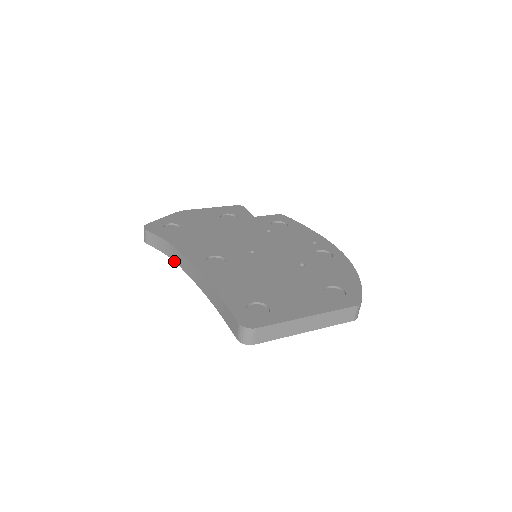
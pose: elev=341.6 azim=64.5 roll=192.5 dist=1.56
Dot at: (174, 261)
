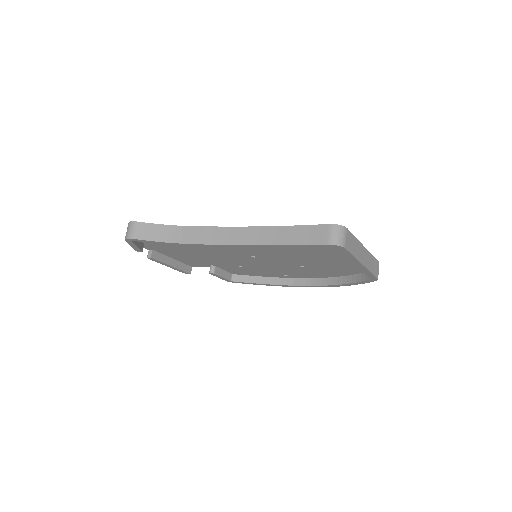
Dot at: (183, 243)
